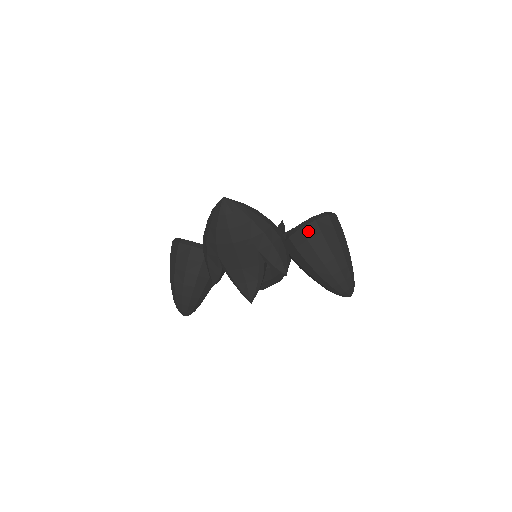
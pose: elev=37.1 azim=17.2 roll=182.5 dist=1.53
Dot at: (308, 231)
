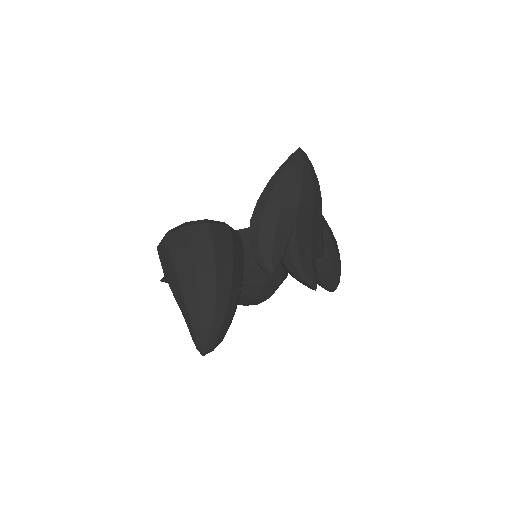
Dot at: occluded
